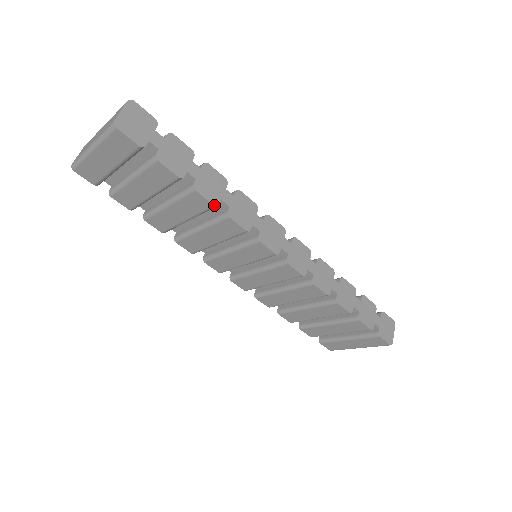
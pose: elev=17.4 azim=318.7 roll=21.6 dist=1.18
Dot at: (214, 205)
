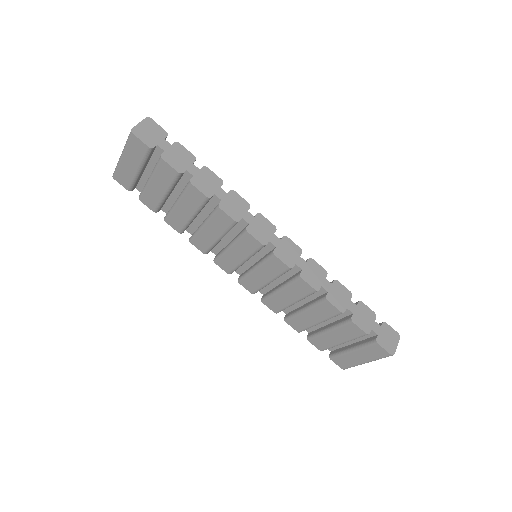
Dot at: (207, 197)
